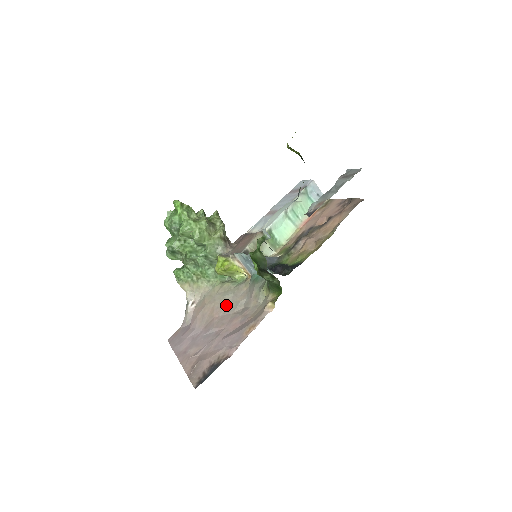
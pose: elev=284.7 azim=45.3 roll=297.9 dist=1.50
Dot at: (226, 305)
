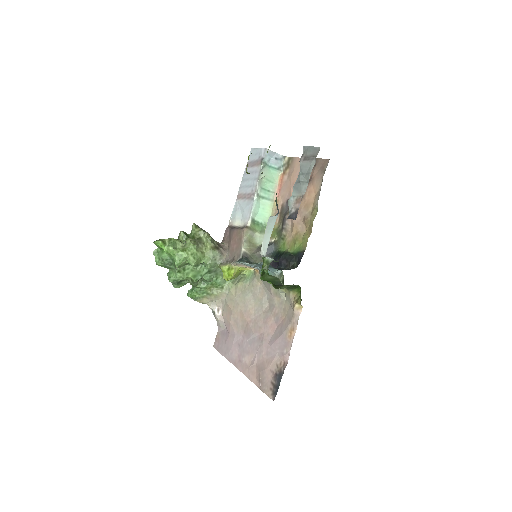
Dot at: (251, 306)
